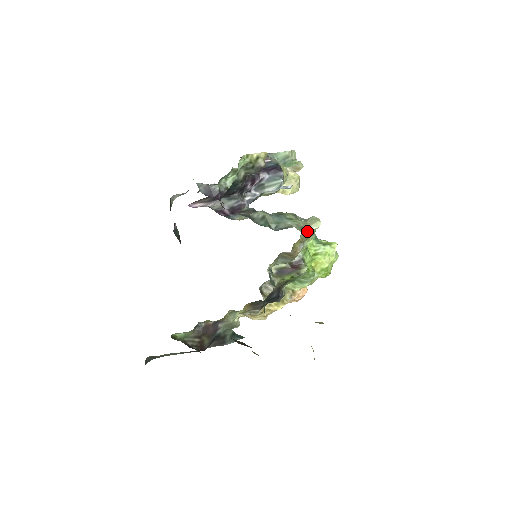
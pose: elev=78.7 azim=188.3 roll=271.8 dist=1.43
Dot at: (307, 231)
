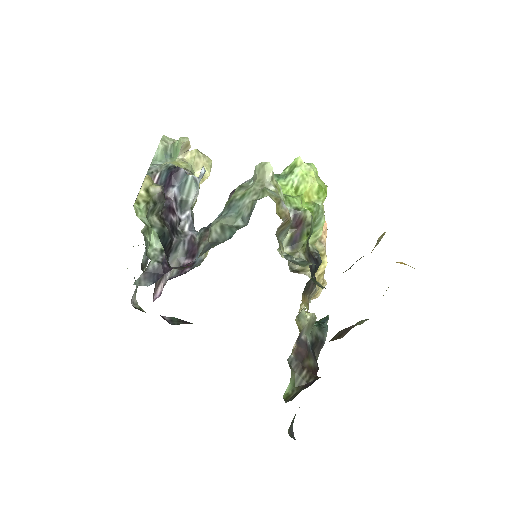
Dot at: (269, 186)
